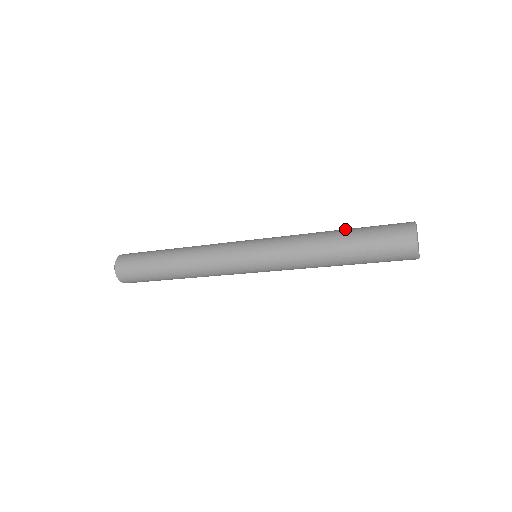
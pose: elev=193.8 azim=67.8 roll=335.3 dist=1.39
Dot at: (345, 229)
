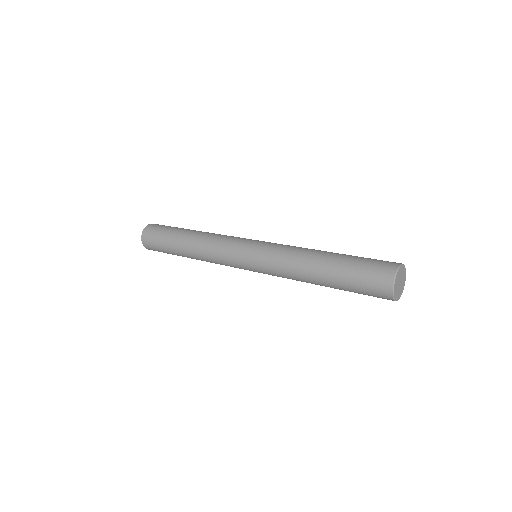
Dot at: (328, 266)
